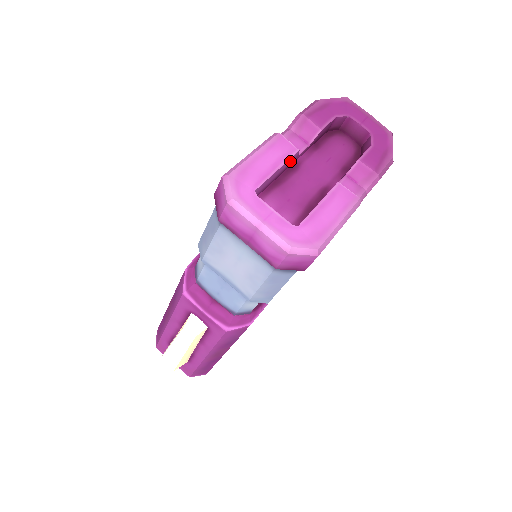
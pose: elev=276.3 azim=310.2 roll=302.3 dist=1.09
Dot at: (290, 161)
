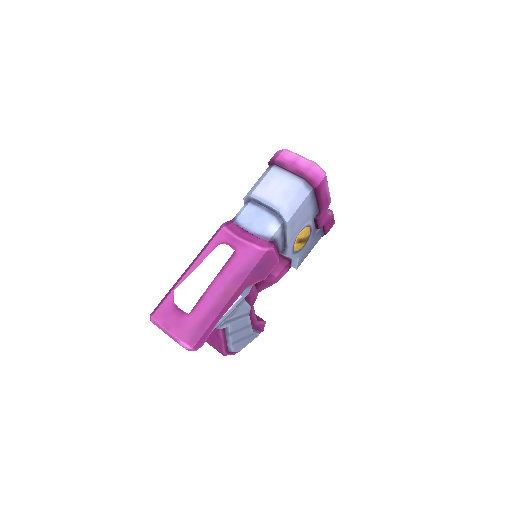
Dot at: occluded
